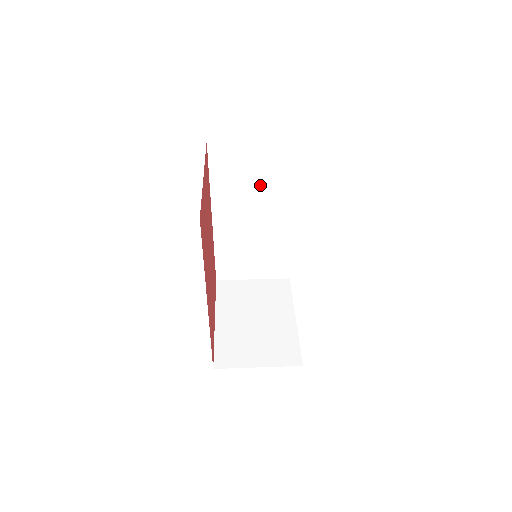
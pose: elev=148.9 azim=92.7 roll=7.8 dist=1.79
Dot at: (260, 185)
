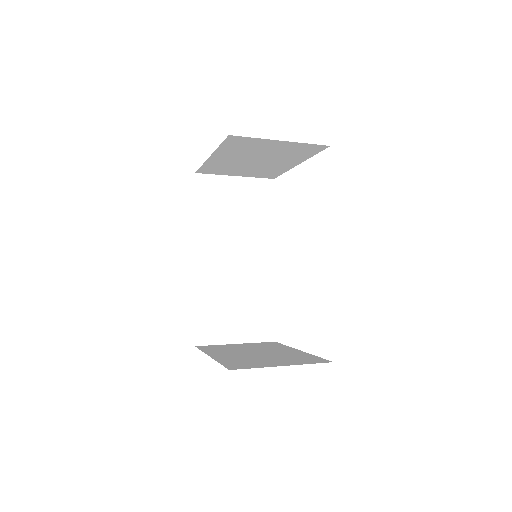
Dot at: (242, 221)
